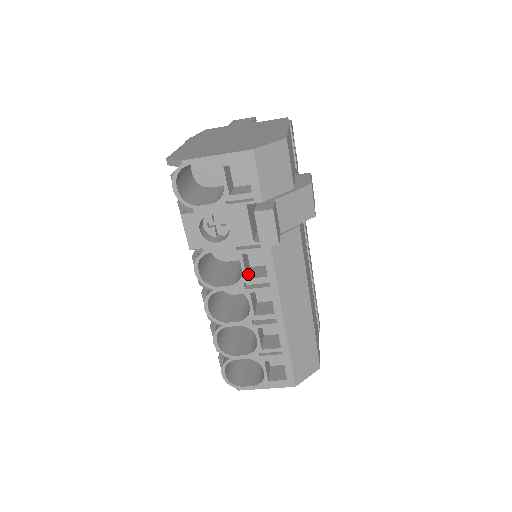
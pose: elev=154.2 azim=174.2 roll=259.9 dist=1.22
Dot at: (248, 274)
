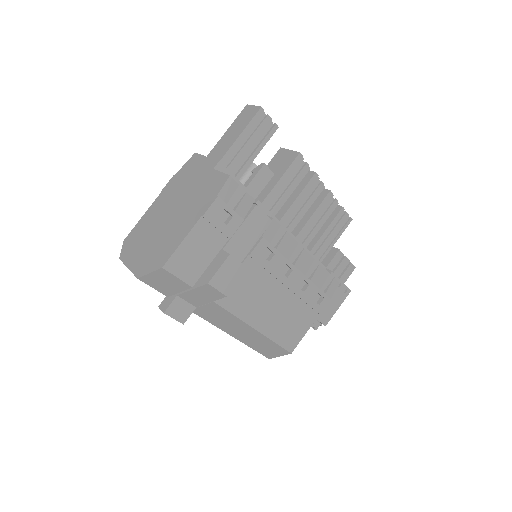
Dot at: occluded
